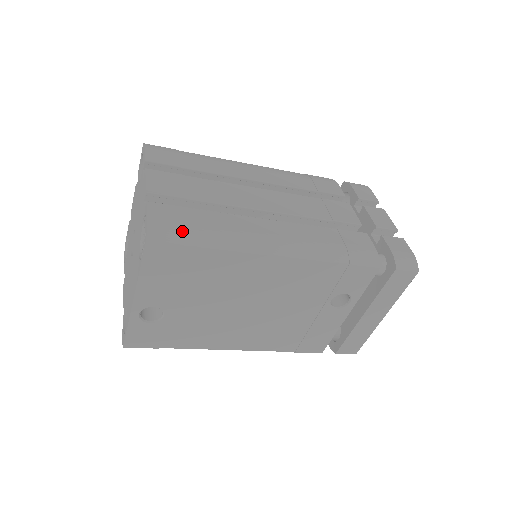
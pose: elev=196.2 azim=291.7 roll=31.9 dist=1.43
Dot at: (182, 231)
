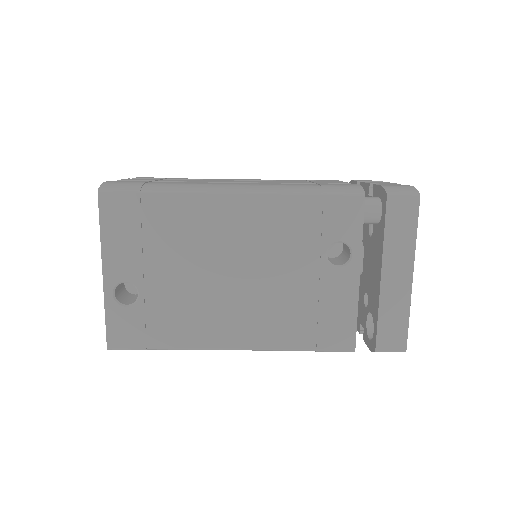
Dot at: (135, 184)
